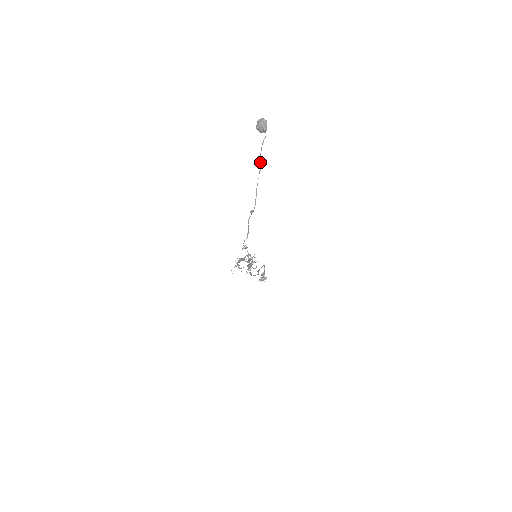
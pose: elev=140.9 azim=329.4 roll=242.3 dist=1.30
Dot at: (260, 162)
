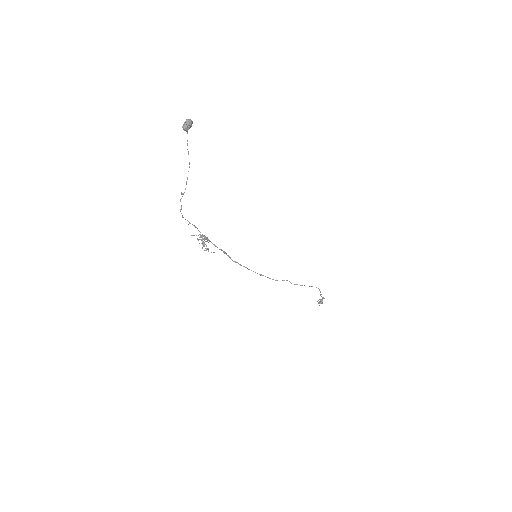
Dot at: occluded
